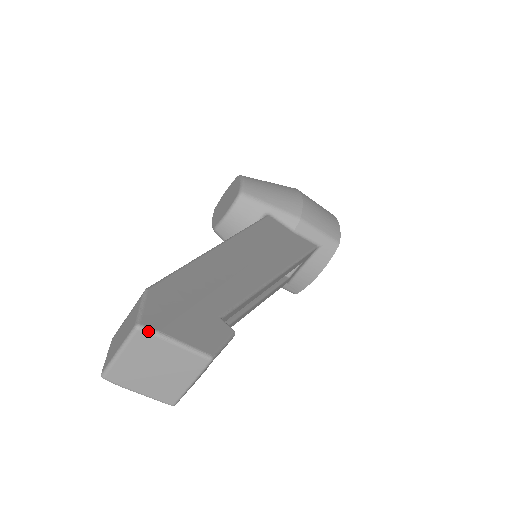
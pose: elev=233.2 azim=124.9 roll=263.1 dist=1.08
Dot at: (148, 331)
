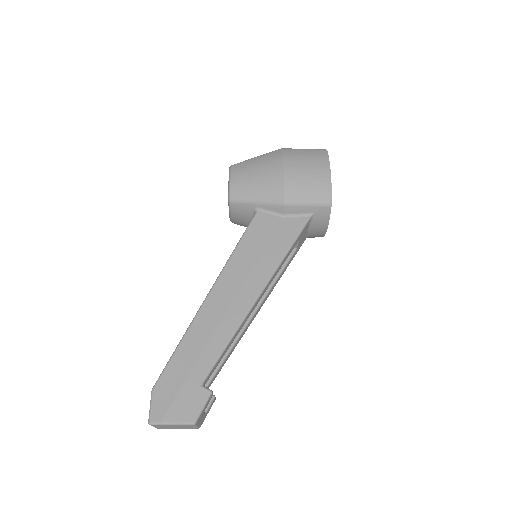
Dot at: (155, 424)
